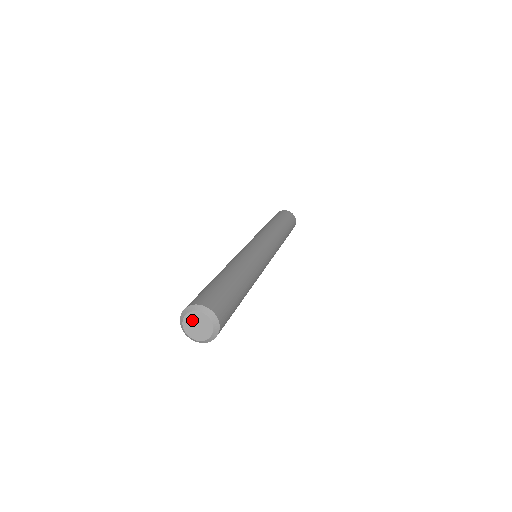
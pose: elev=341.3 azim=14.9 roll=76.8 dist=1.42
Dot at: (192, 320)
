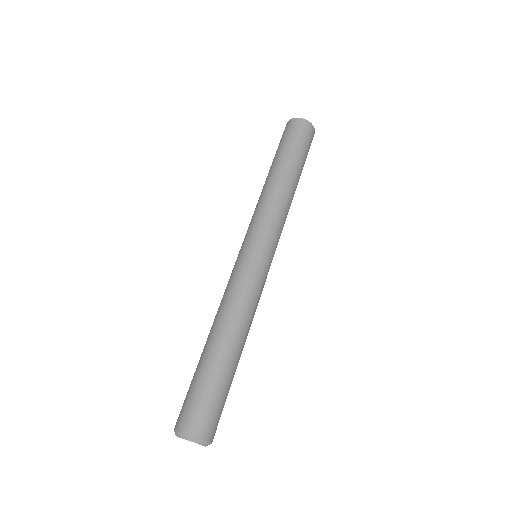
Dot at: occluded
